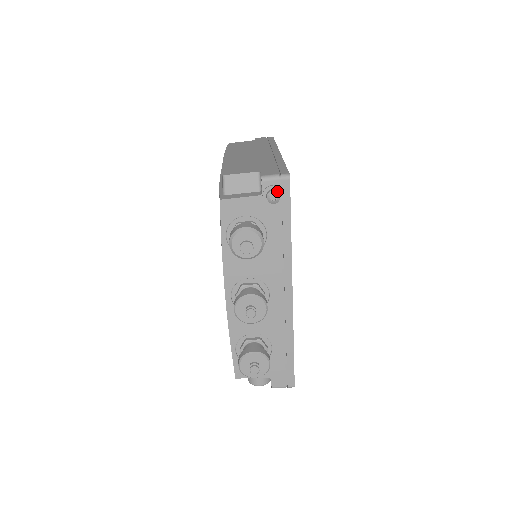
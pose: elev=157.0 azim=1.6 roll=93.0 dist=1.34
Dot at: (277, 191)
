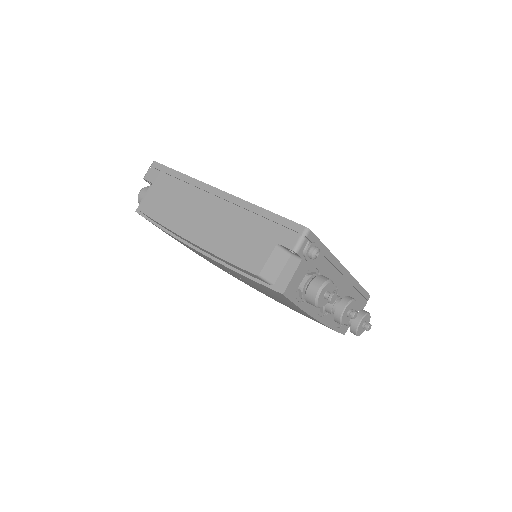
Dot at: (315, 248)
